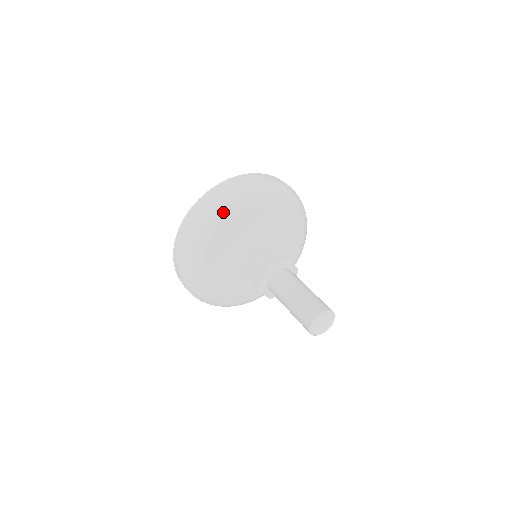
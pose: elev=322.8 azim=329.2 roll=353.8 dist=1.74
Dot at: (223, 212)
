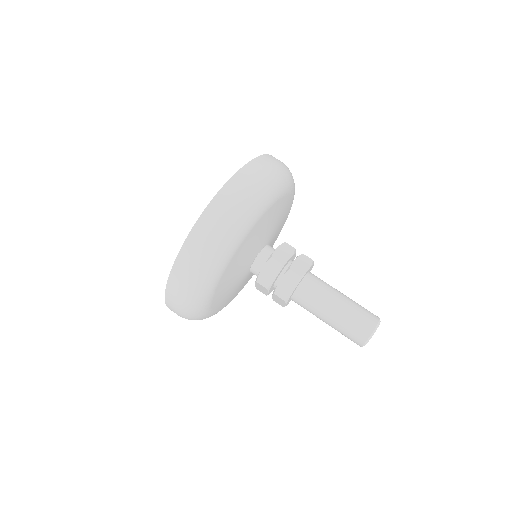
Dot at: (206, 290)
